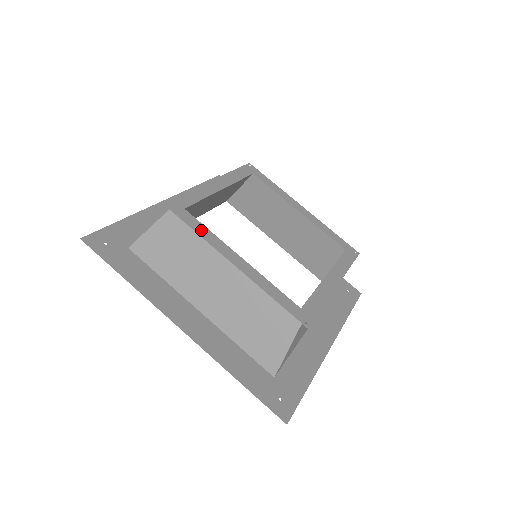
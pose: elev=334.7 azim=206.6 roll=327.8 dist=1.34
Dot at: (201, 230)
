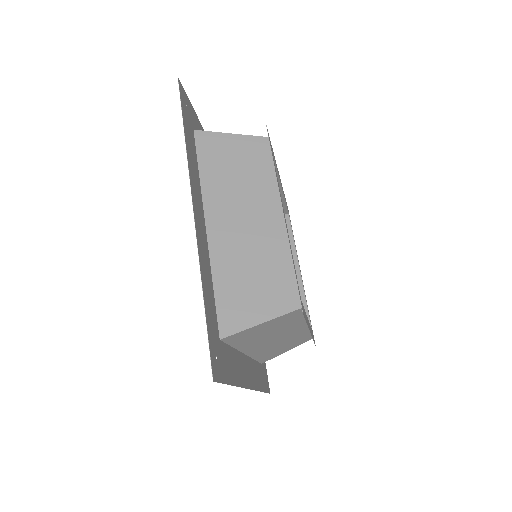
Dot at: occluded
